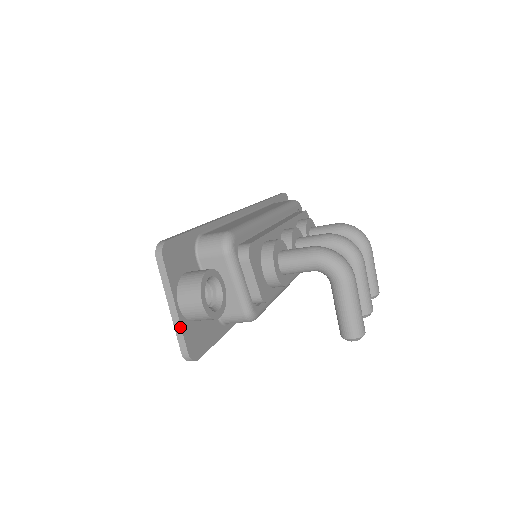
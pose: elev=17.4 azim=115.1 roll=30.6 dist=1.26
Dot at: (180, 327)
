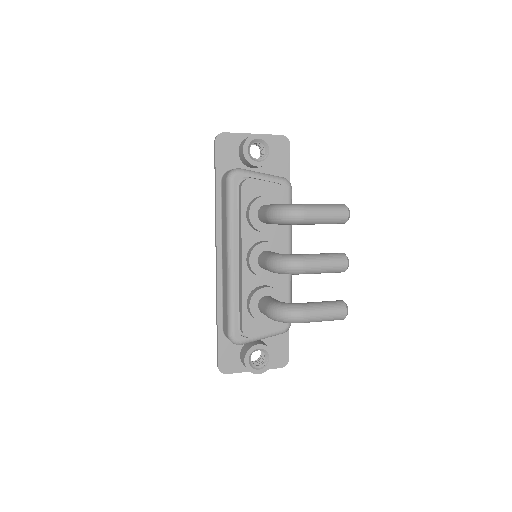
Dot at: occluded
